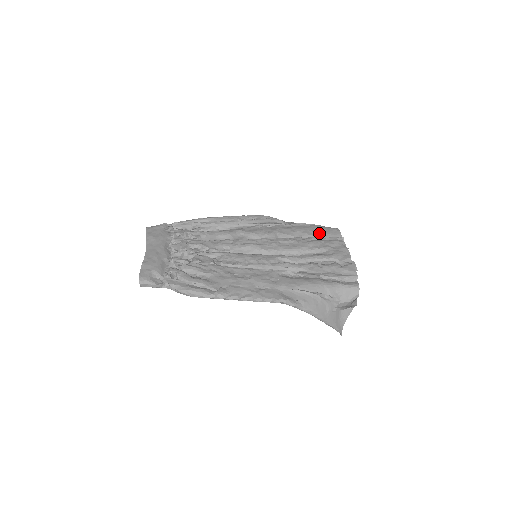
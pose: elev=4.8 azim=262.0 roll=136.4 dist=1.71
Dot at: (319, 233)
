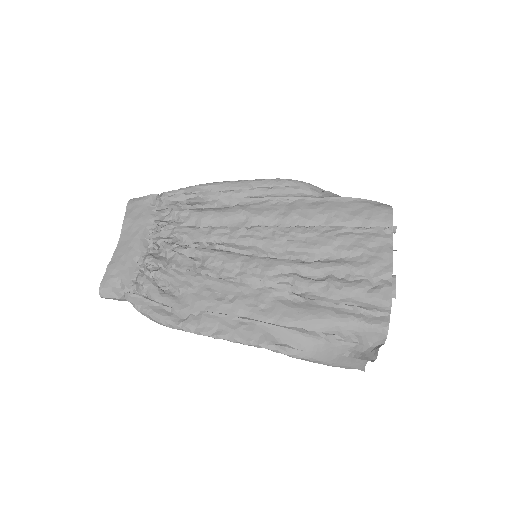
Dot at: (358, 219)
